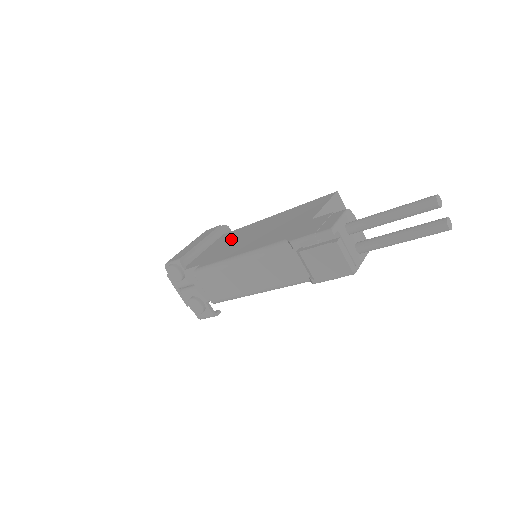
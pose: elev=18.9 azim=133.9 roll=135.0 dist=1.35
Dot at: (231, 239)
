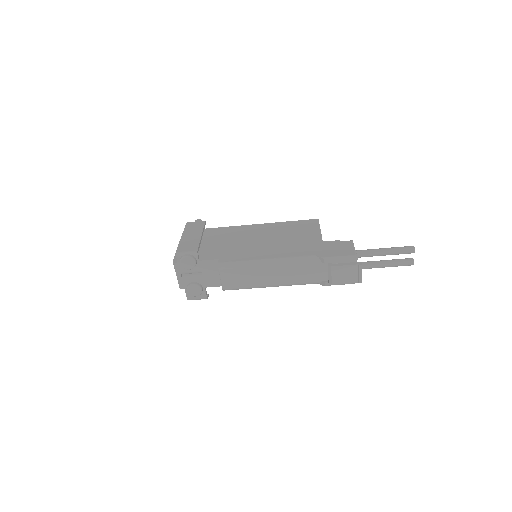
Dot at: (229, 238)
